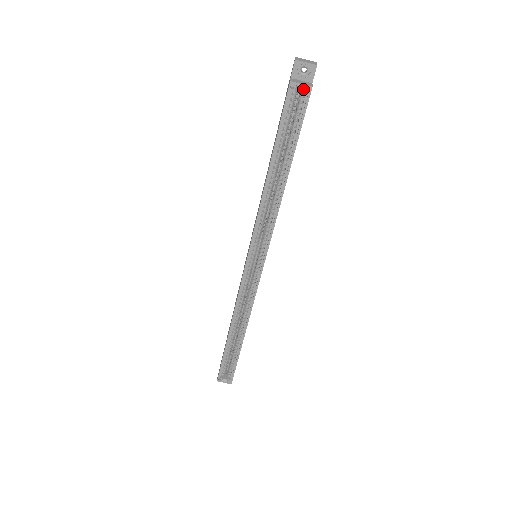
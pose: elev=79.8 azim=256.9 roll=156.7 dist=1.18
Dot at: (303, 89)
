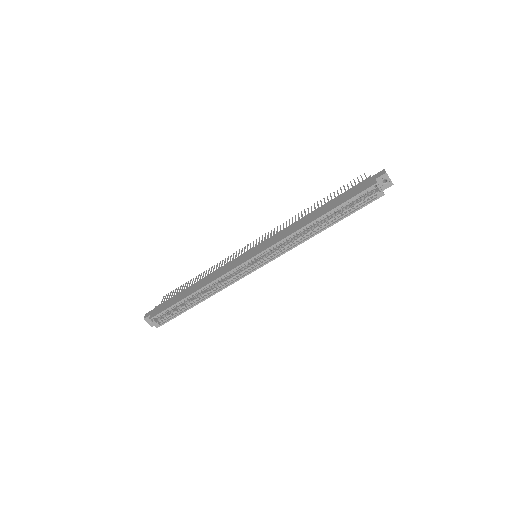
Dot at: (379, 192)
